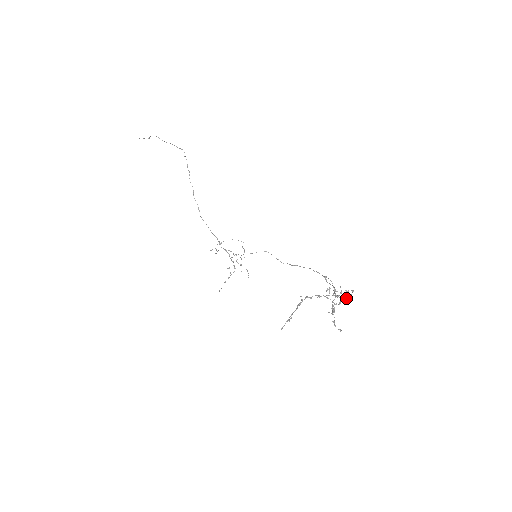
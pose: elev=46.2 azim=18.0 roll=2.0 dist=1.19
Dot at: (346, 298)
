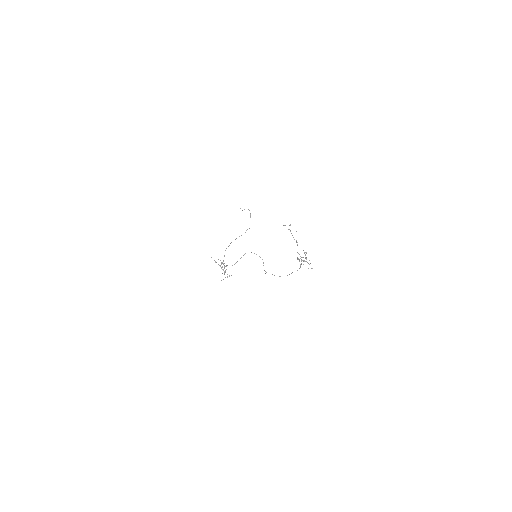
Dot at: (309, 264)
